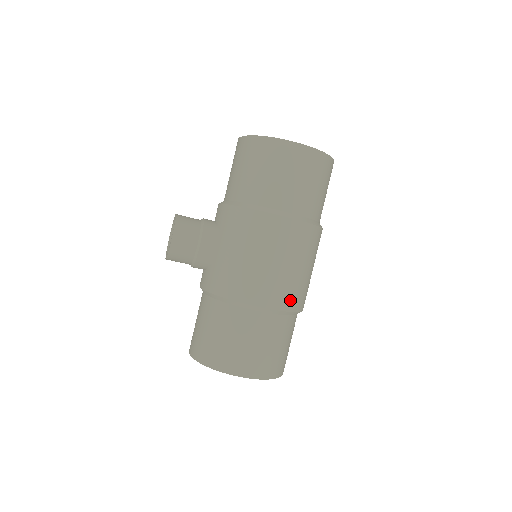
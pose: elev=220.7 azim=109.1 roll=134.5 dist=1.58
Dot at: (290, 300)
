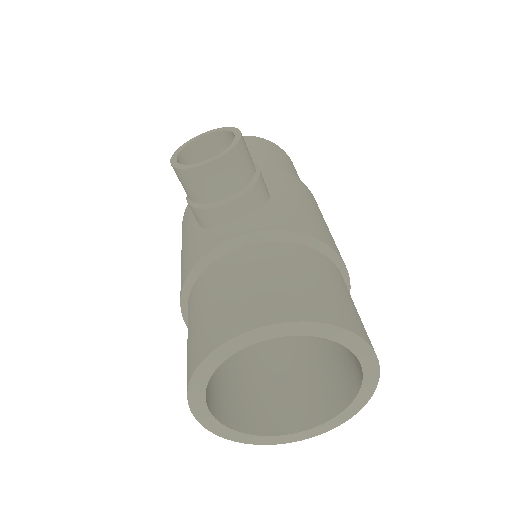
Dot at: occluded
